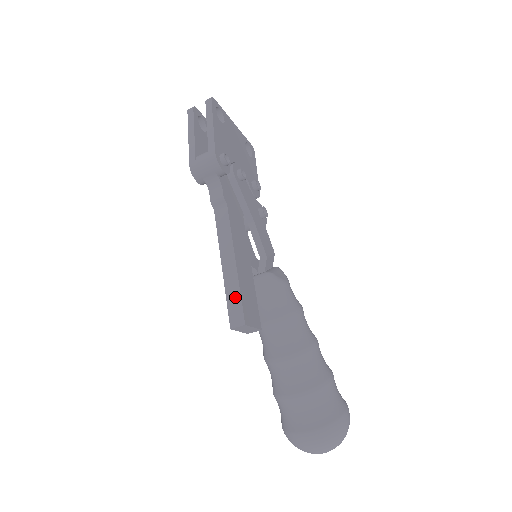
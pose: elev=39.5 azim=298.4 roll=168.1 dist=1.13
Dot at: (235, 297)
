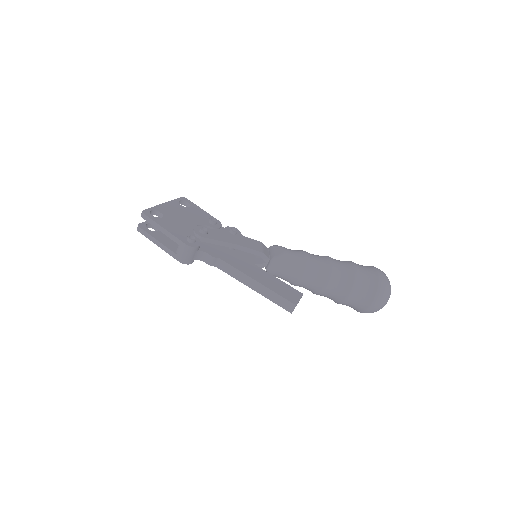
Dot at: (277, 298)
